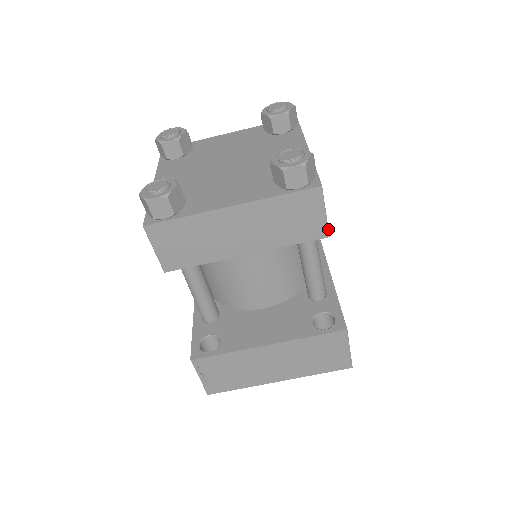
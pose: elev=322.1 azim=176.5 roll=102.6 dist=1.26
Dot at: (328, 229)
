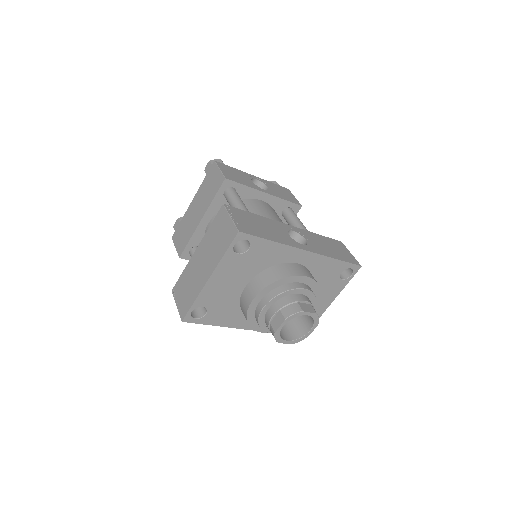
Dot at: (224, 176)
